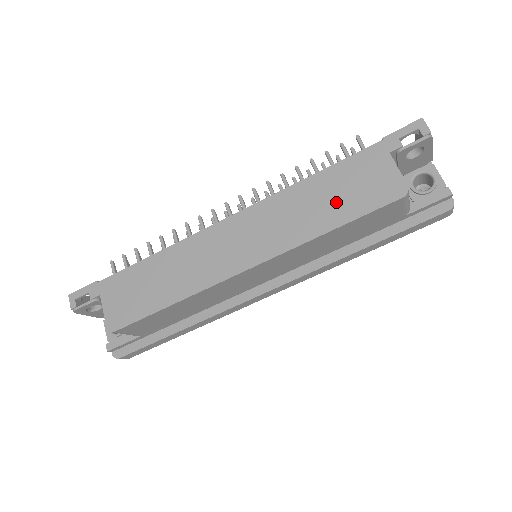
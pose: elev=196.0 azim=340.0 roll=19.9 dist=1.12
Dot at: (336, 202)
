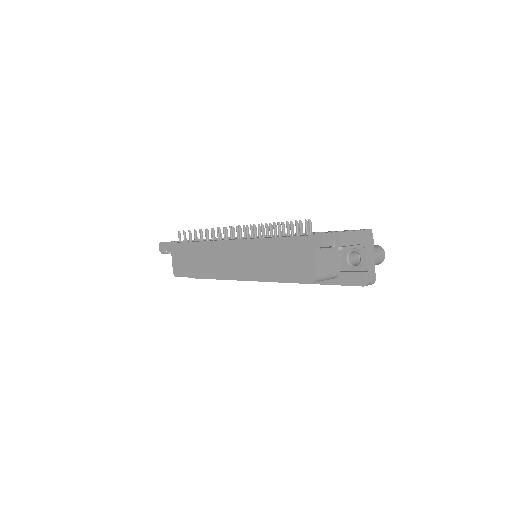
Dot at: (280, 264)
